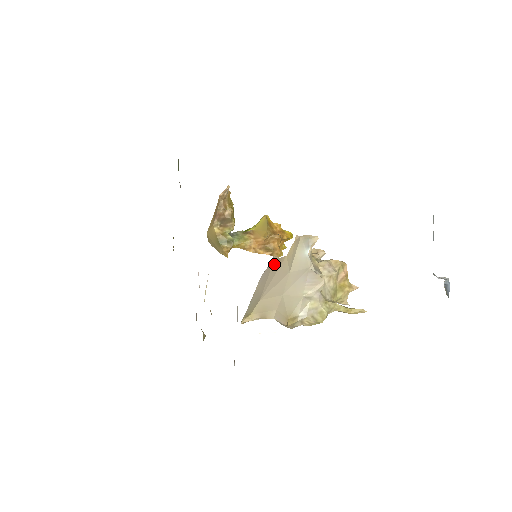
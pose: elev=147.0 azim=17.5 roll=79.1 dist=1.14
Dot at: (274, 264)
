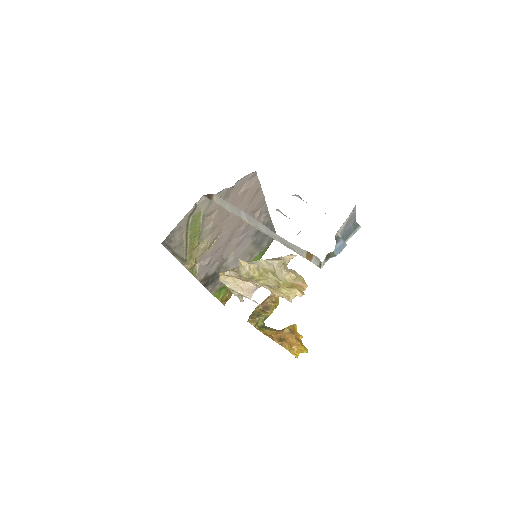
Dot at: occluded
